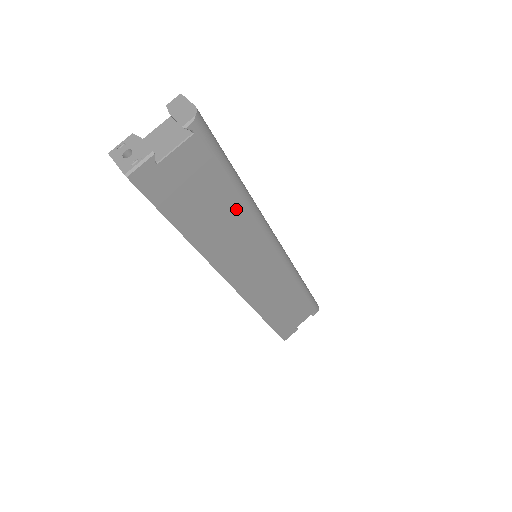
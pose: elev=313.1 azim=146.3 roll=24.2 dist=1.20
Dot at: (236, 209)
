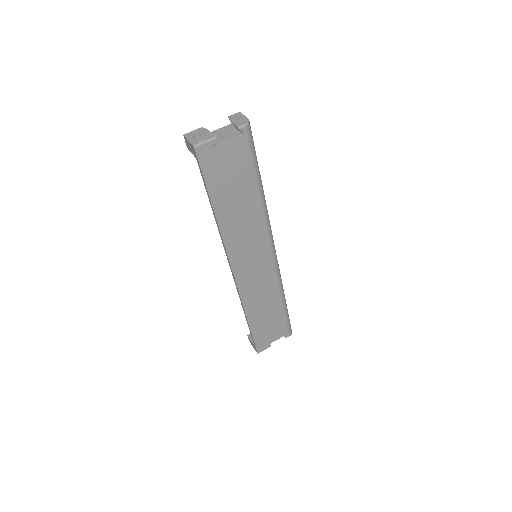
Dot at: (254, 204)
